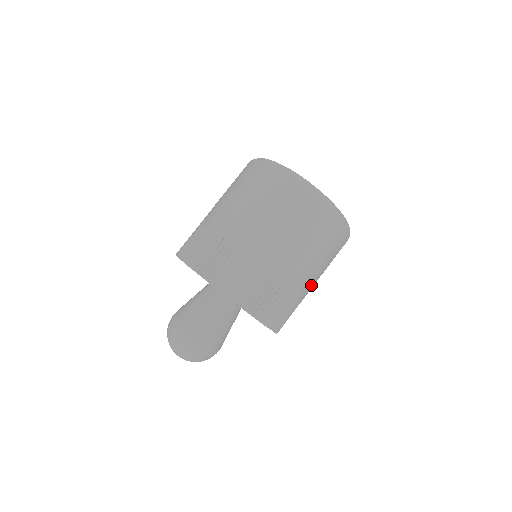
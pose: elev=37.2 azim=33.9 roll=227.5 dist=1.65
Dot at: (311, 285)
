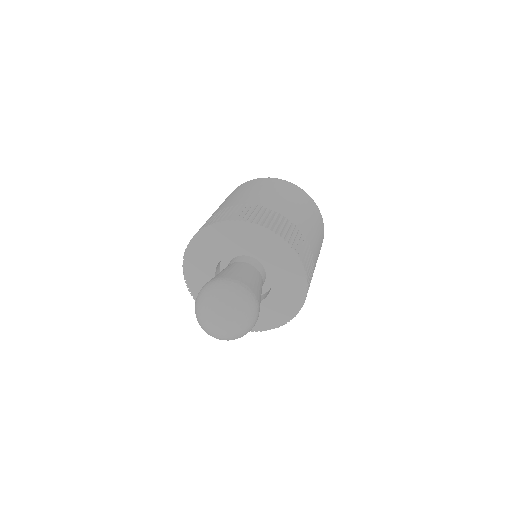
Dot at: (308, 229)
